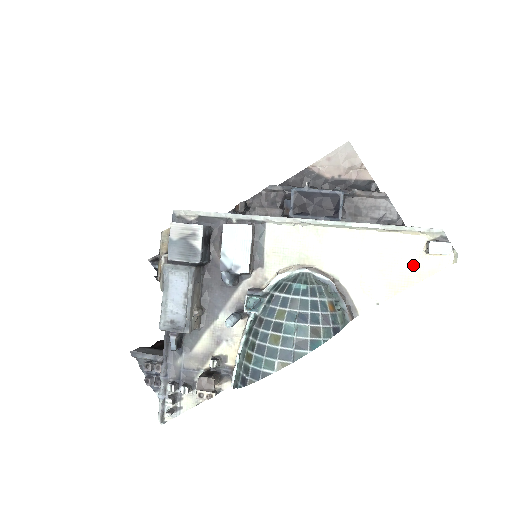
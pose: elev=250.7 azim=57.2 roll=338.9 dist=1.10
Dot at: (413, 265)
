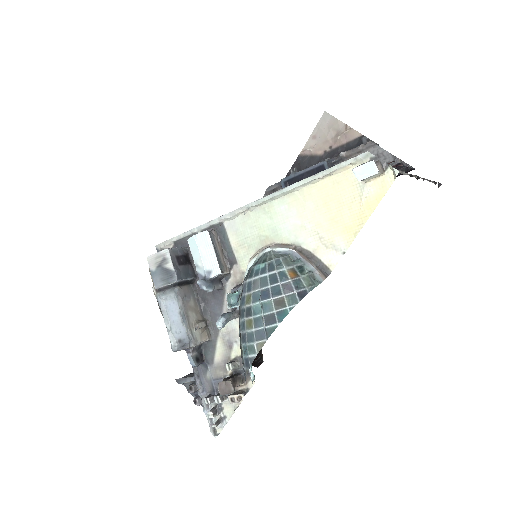
Dot at: (359, 200)
